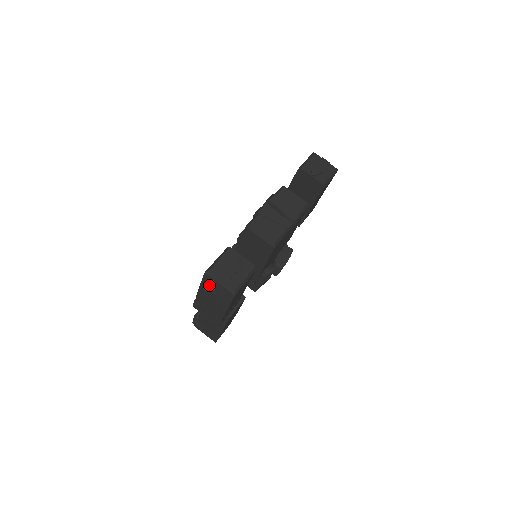
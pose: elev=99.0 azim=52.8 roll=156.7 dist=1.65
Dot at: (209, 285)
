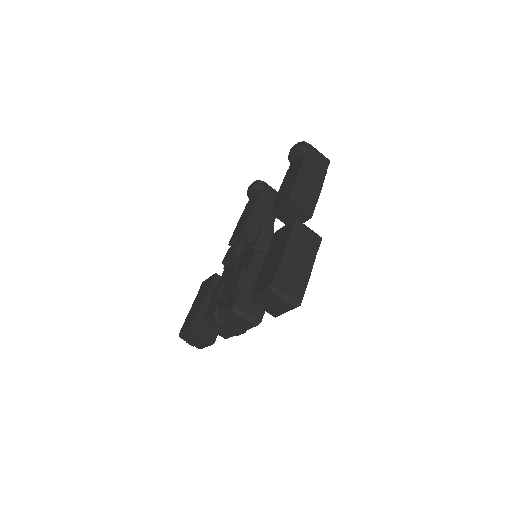
Dot at: occluded
